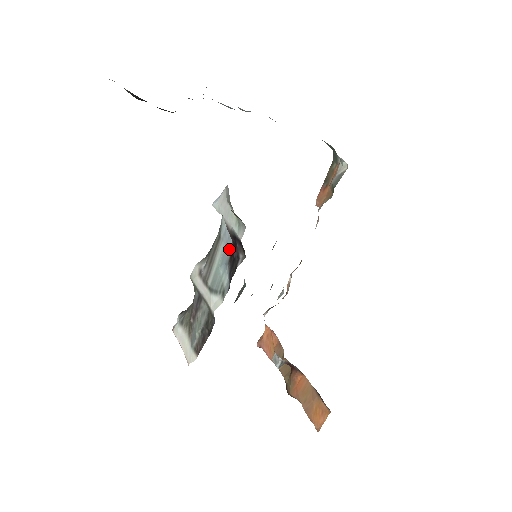
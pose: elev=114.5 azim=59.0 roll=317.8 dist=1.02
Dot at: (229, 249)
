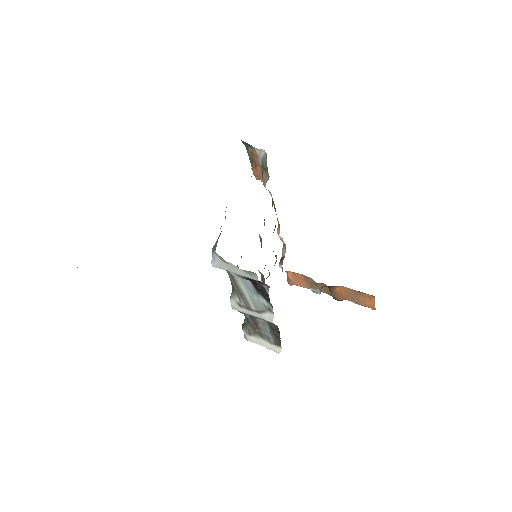
Dot at: (248, 282)
